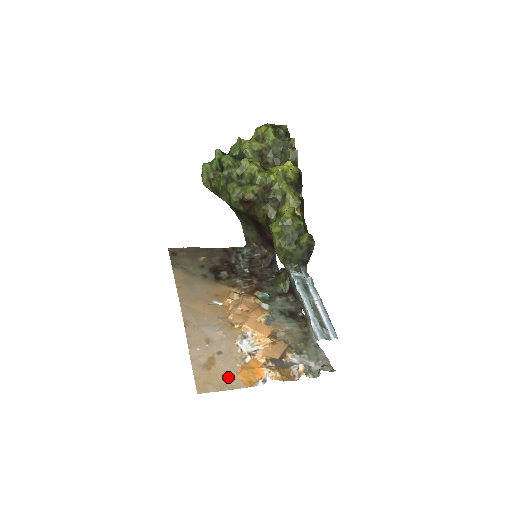
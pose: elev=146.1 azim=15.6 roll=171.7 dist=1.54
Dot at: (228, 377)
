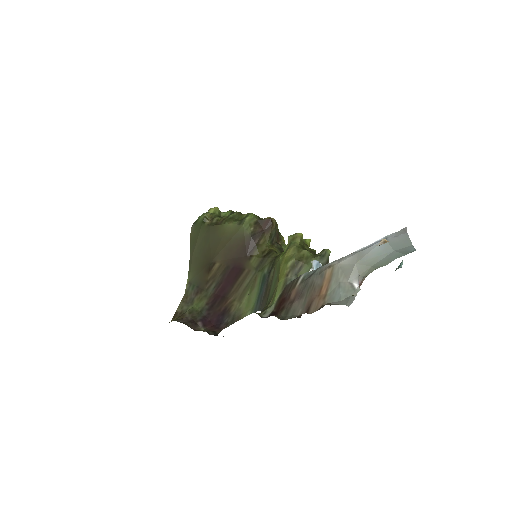
Dot at: occluded
